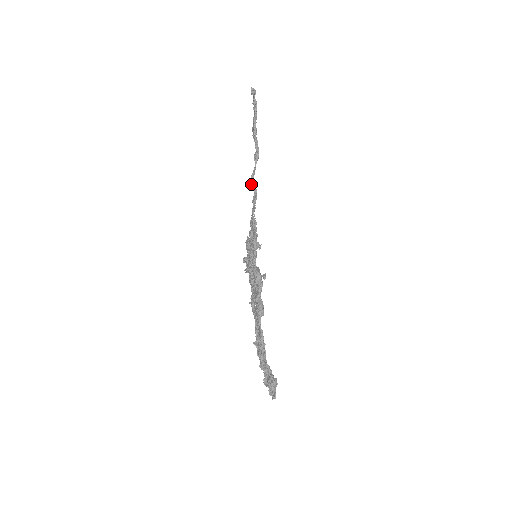
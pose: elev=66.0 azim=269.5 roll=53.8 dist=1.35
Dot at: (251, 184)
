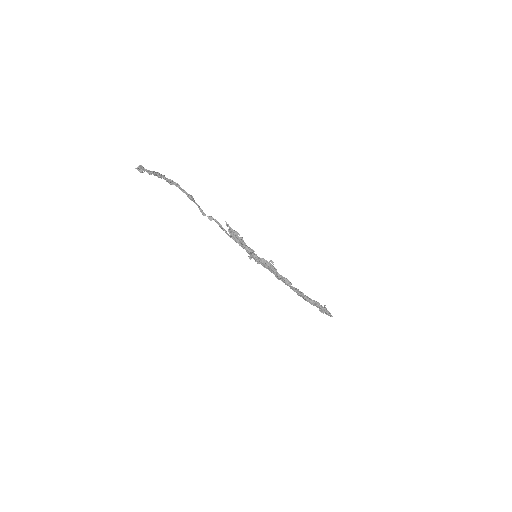
Dot at: occluded
